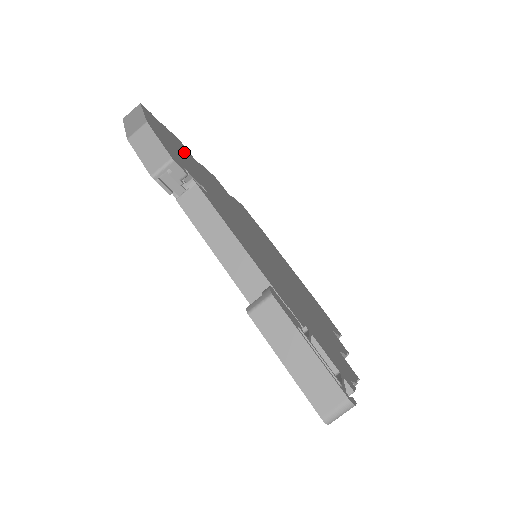
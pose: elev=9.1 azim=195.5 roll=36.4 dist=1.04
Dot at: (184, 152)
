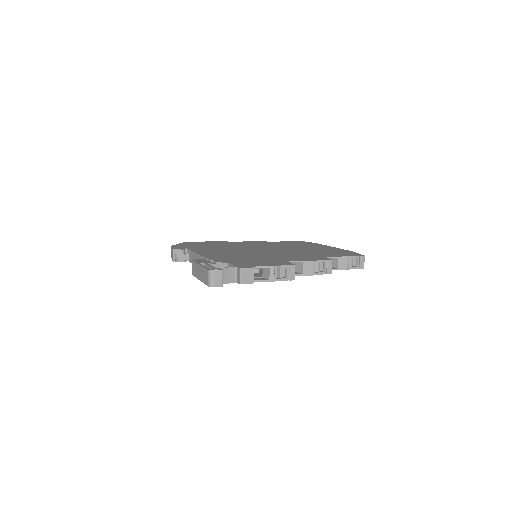
Dot at: occluded
